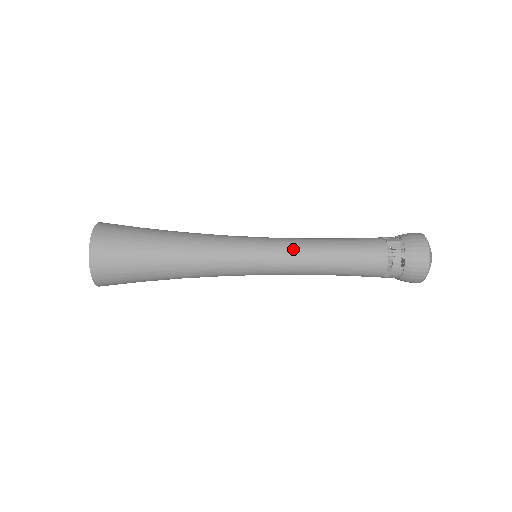
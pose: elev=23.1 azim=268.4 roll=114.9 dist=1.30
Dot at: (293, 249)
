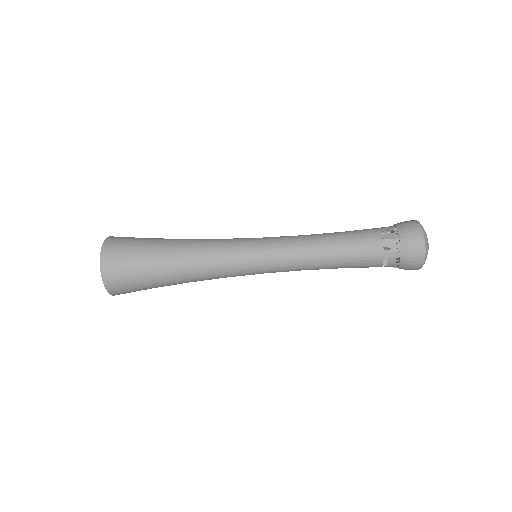
Dot at: (290, 255)
